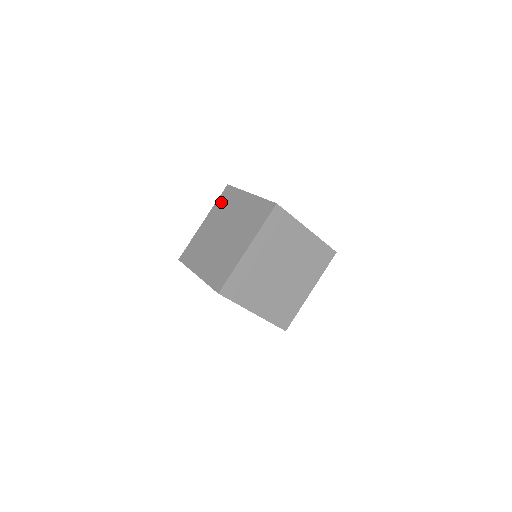
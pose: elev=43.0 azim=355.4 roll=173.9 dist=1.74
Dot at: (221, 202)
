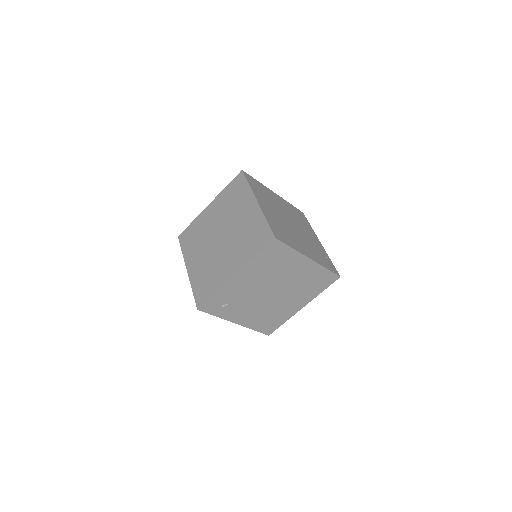
Dot at: (188, 243)
